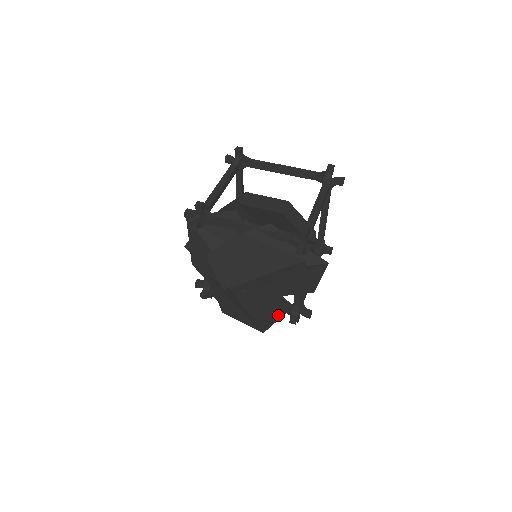
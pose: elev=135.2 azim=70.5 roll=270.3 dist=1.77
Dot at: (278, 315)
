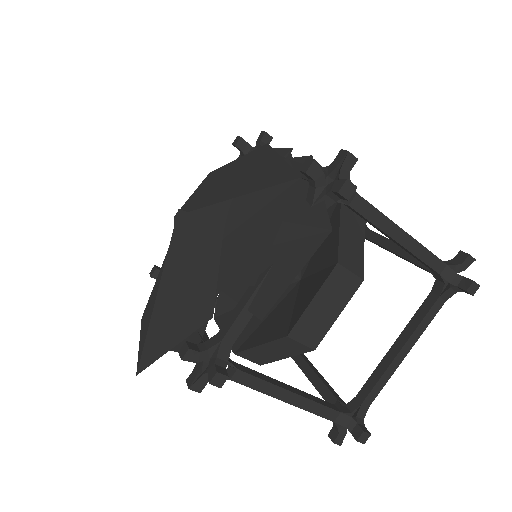
Dot at: (182, 330)
